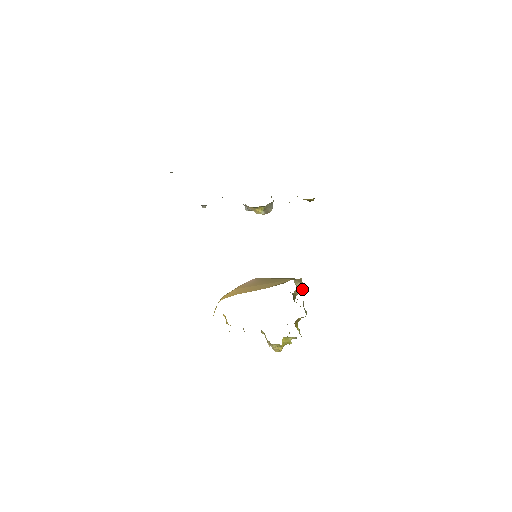
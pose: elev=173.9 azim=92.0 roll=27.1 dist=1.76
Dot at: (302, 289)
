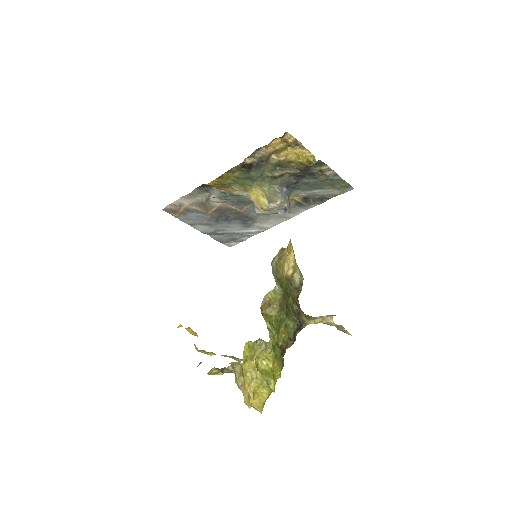
Dot at: (330, 316)
